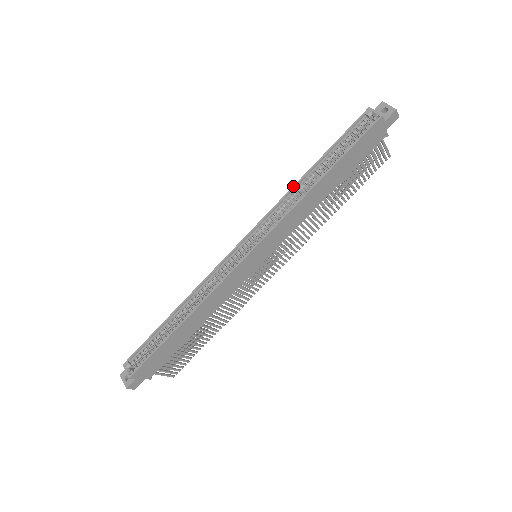
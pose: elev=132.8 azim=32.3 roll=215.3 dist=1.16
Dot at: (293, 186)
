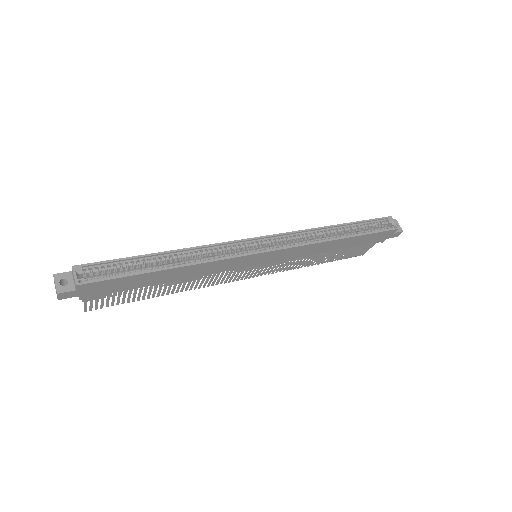
Dot at: (322, 227)
